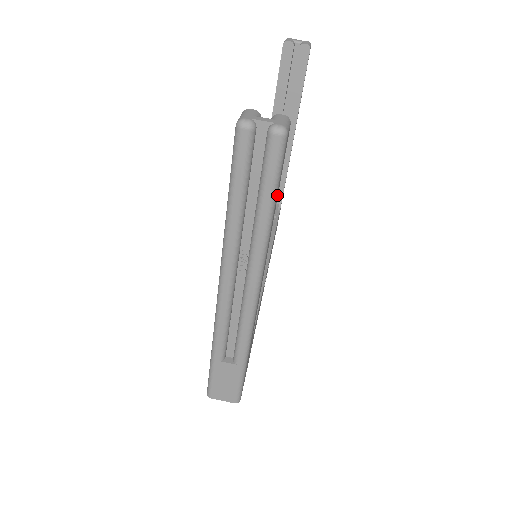
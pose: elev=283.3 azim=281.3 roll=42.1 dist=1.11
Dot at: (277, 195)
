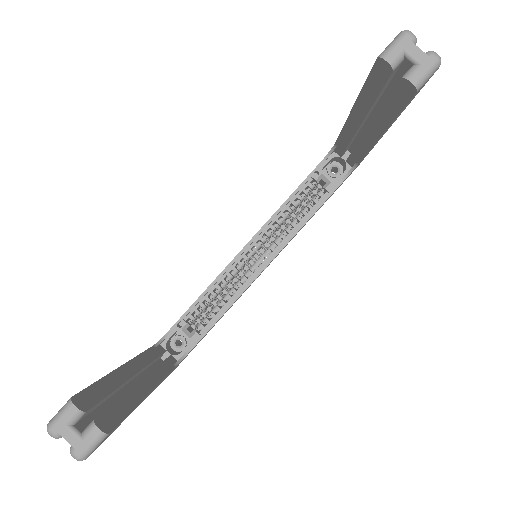
Dot at: (123, 420)
